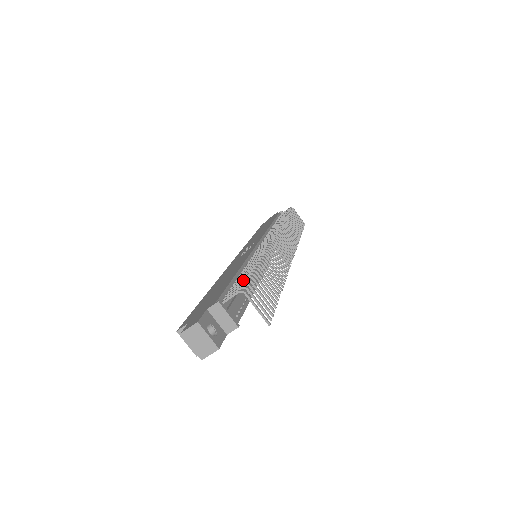
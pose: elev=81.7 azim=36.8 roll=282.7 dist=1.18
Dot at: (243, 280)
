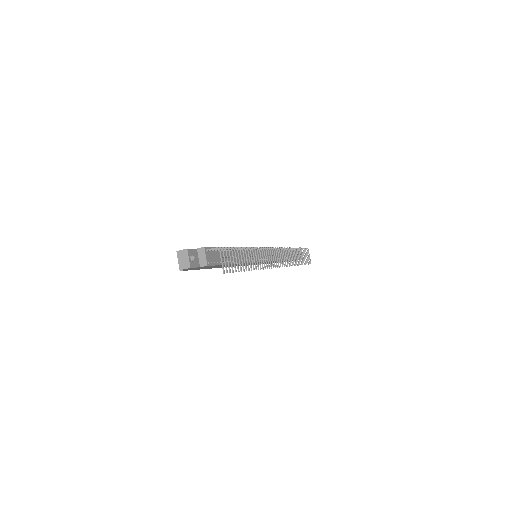
Dot at: occluded
